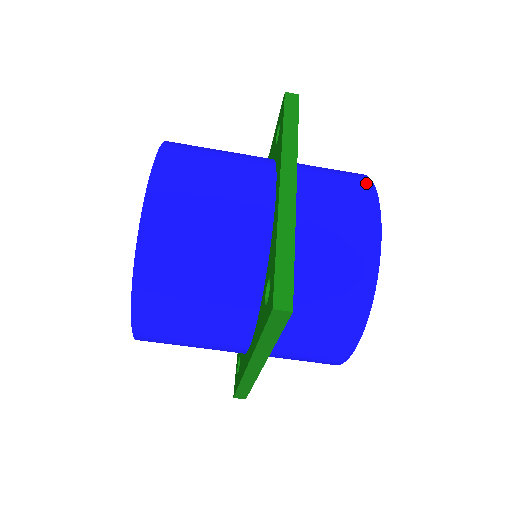
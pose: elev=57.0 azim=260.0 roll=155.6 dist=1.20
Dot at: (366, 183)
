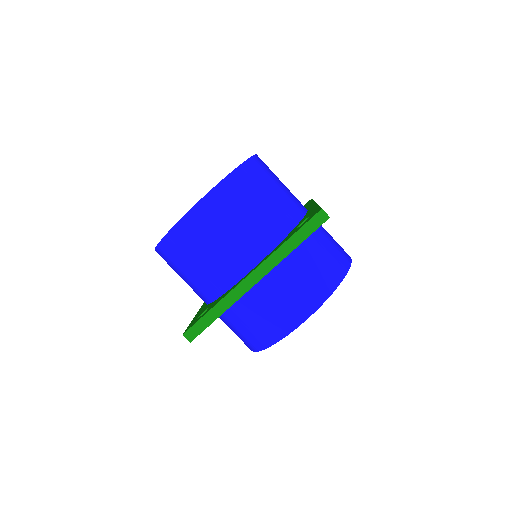
Dot at: occluded
